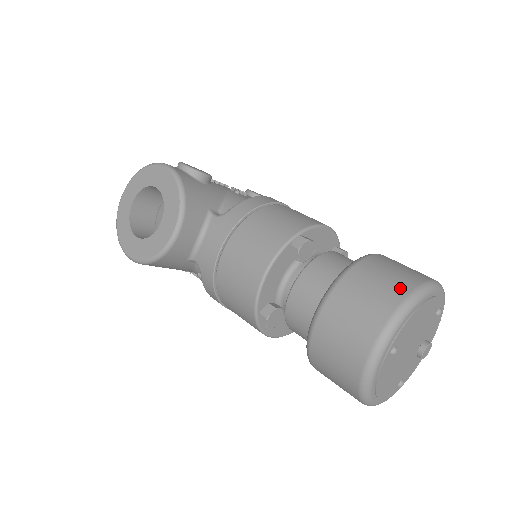
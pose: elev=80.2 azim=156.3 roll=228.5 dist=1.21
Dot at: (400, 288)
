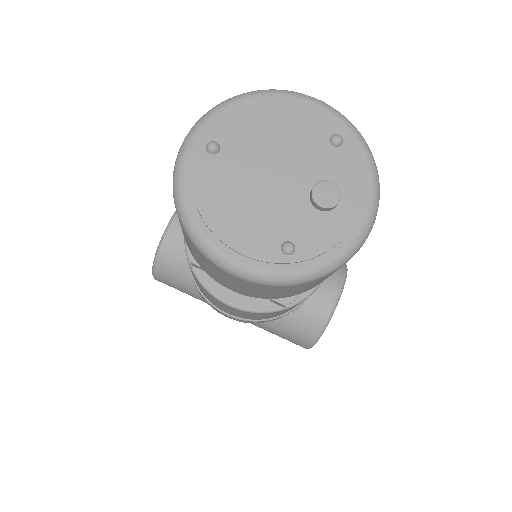
Dot at: occluded
